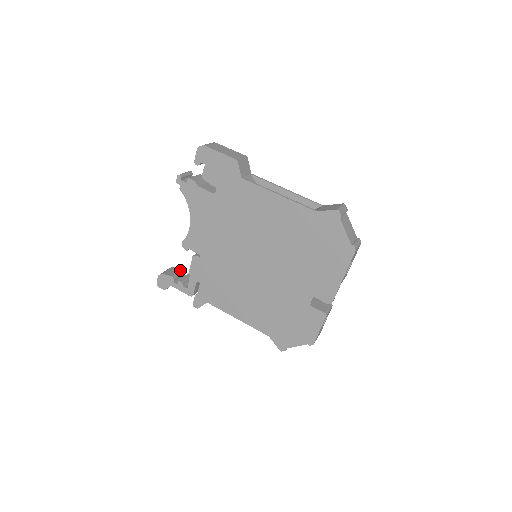
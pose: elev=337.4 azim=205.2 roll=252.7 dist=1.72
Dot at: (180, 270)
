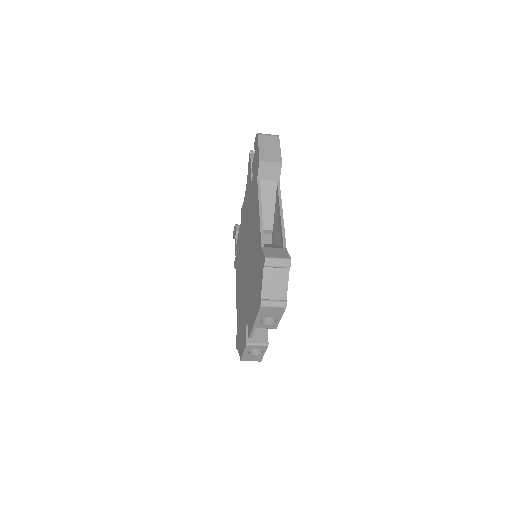
Dot at: occluded
